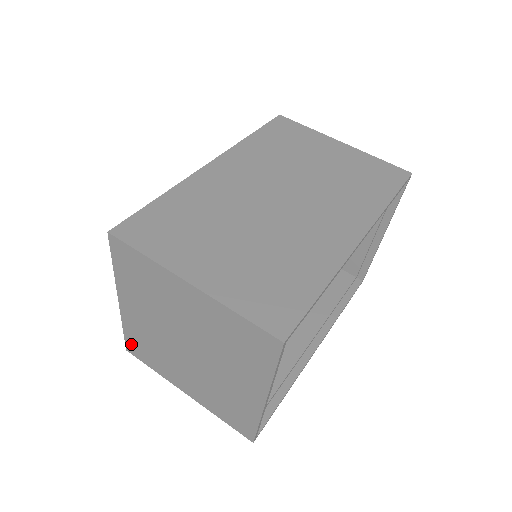
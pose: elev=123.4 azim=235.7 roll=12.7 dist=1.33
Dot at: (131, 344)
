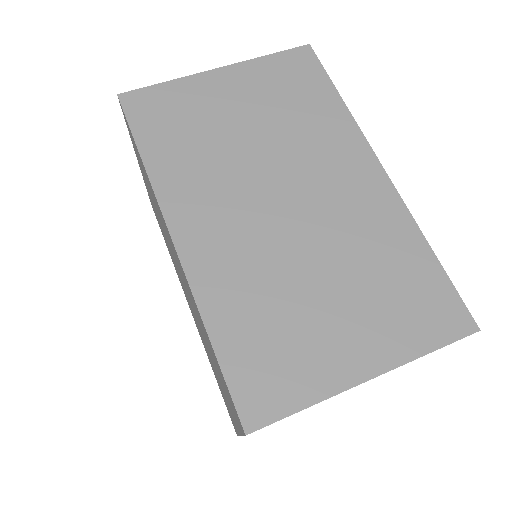
Dot at: occluded
